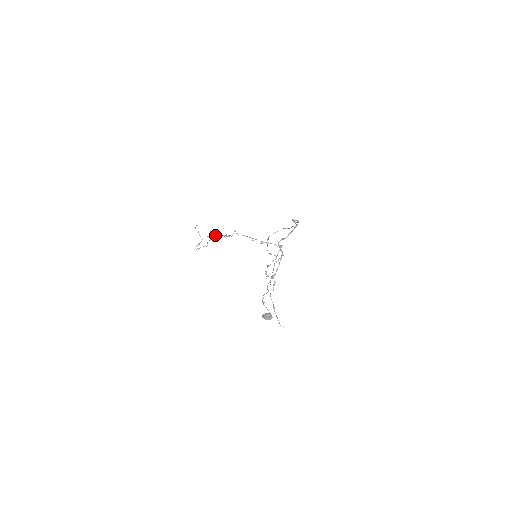
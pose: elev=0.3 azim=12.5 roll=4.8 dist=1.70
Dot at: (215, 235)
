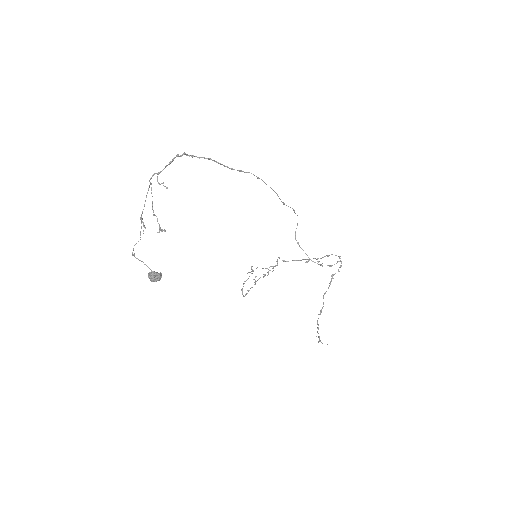
Dot at: (251, 269)
